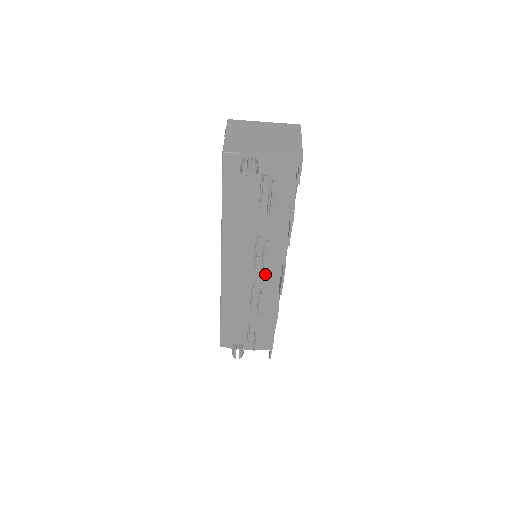
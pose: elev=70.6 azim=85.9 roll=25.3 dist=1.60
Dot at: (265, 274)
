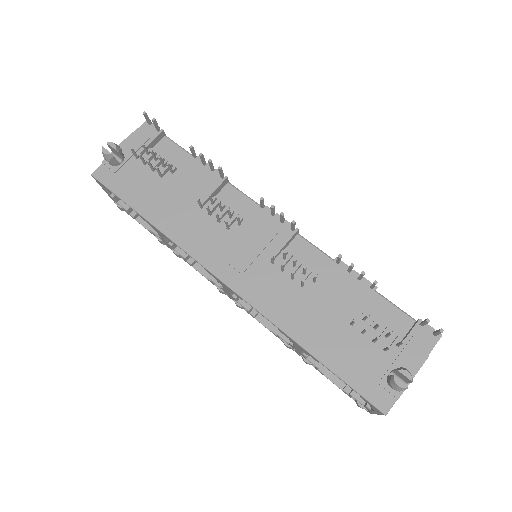
Dot at: (263, 235)
